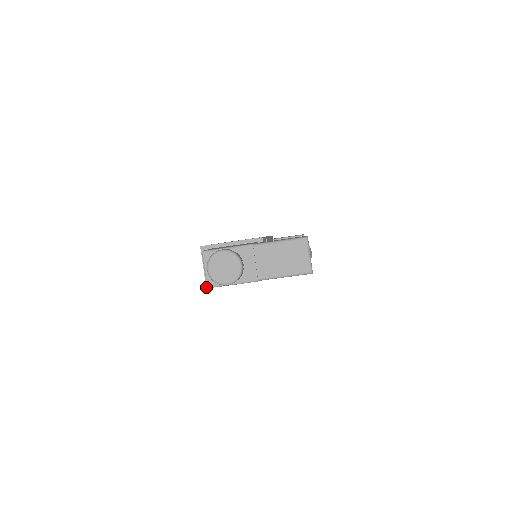
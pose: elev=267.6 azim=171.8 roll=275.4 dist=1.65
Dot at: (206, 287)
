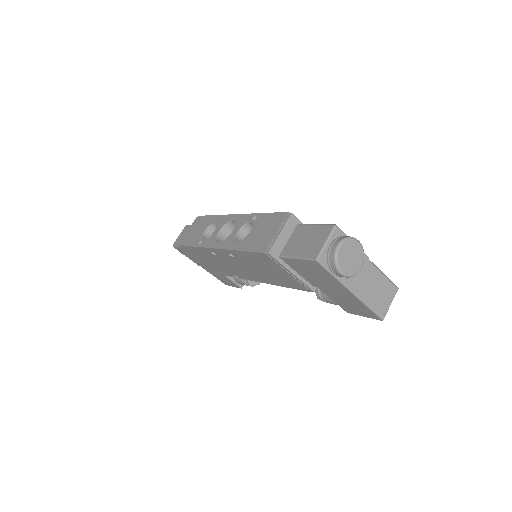
Dot at: (268, 252)
